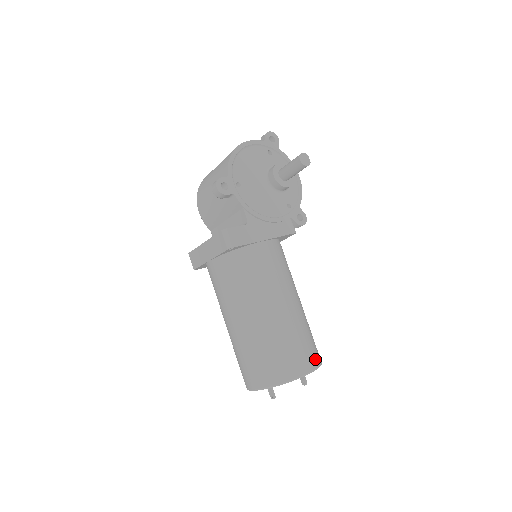
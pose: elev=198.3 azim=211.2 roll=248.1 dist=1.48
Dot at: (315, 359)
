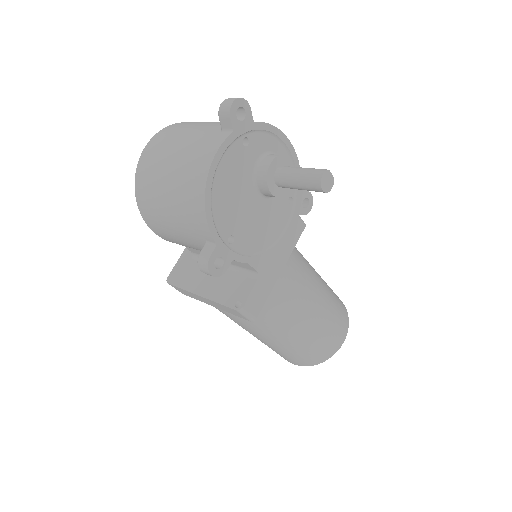
Dot at: (346, 321)
